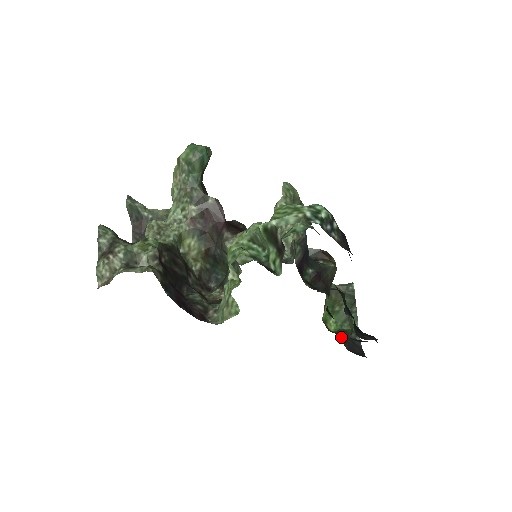
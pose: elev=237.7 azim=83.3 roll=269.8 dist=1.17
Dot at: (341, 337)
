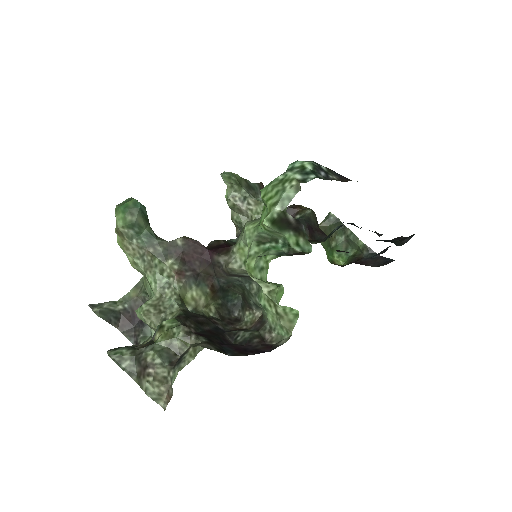
Dot at: (359, 262)
